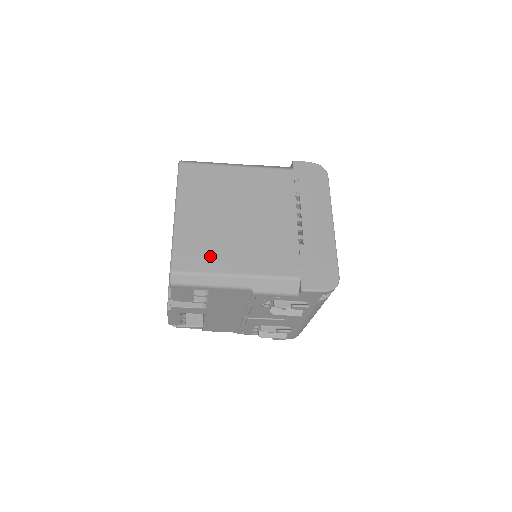
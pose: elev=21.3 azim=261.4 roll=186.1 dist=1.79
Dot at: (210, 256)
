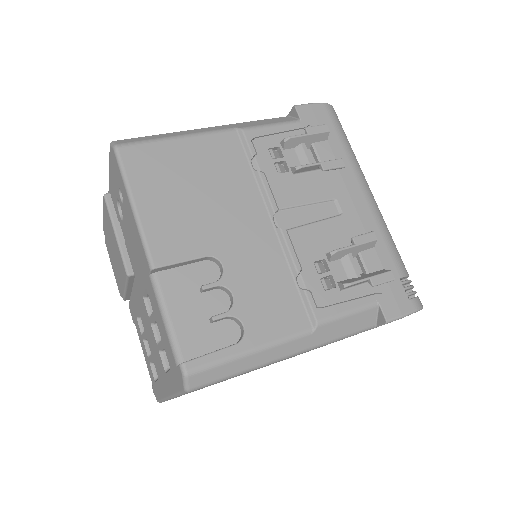
Dot at: occluded
